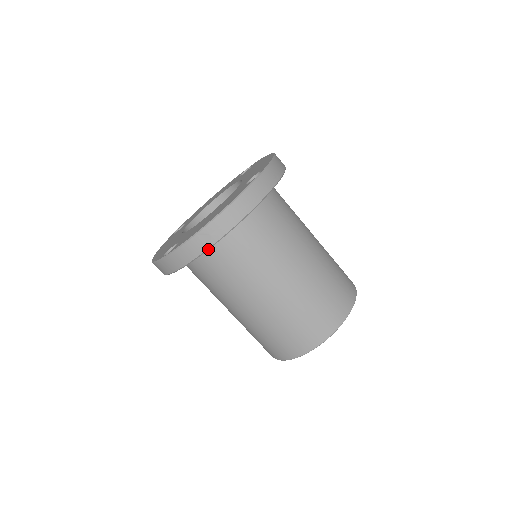
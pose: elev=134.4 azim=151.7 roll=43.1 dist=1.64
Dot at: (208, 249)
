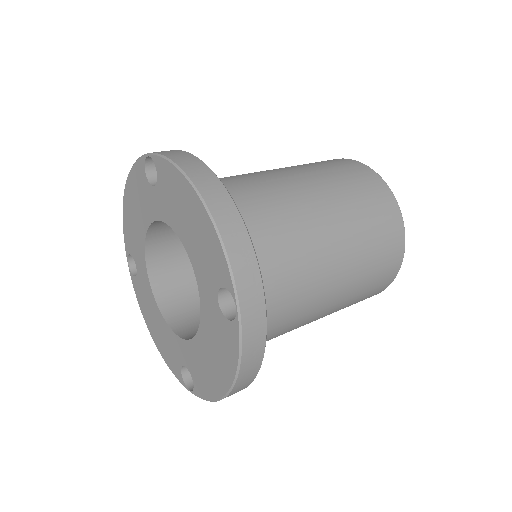
Dot at: occluded
